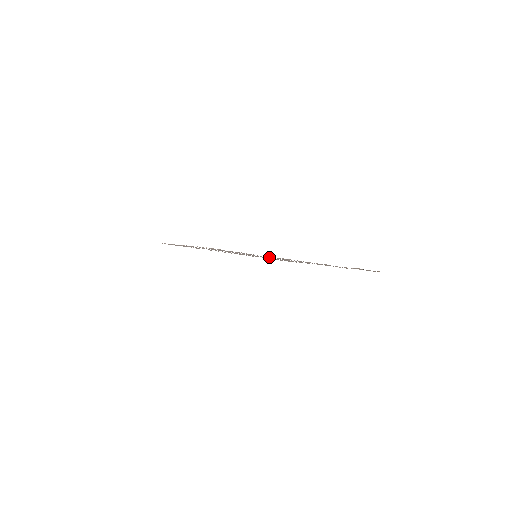
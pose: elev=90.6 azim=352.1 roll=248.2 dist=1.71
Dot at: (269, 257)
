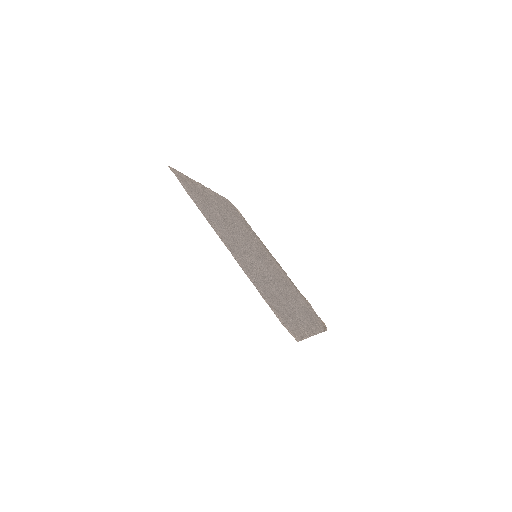
Dot at: (274, 280)
